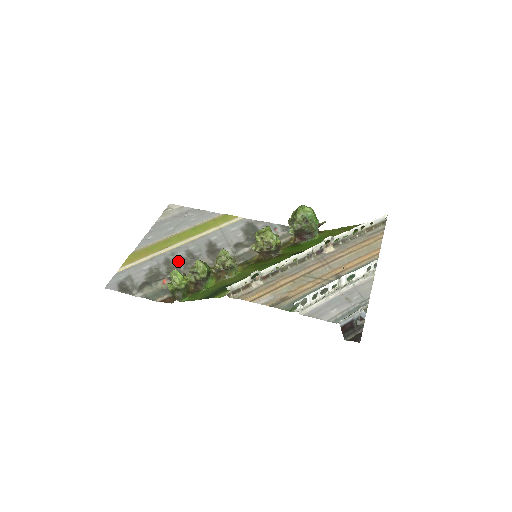
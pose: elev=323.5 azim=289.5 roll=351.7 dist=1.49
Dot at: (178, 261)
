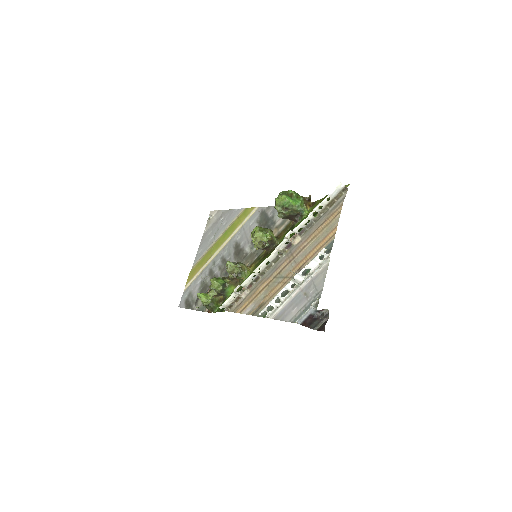
Dot at: (217, 270)
